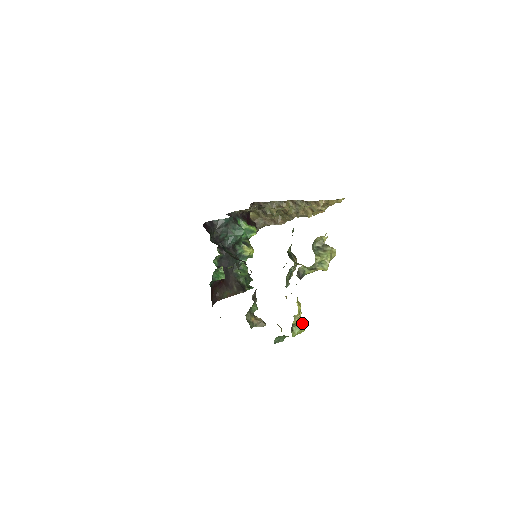
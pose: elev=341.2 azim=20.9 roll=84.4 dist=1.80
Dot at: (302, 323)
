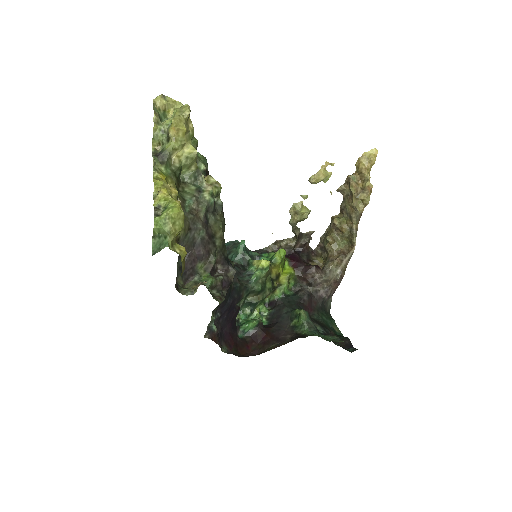
Dot at: (171, 202)
